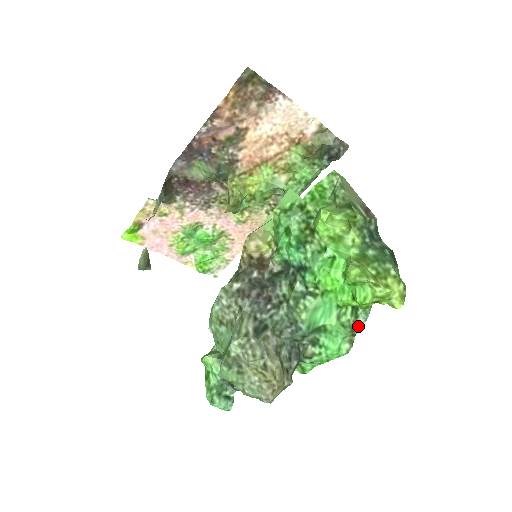
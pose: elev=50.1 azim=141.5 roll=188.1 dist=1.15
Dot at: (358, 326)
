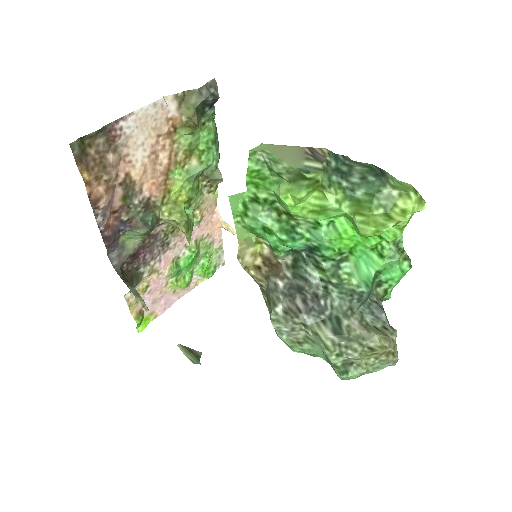
Dot at: (400, 243)
